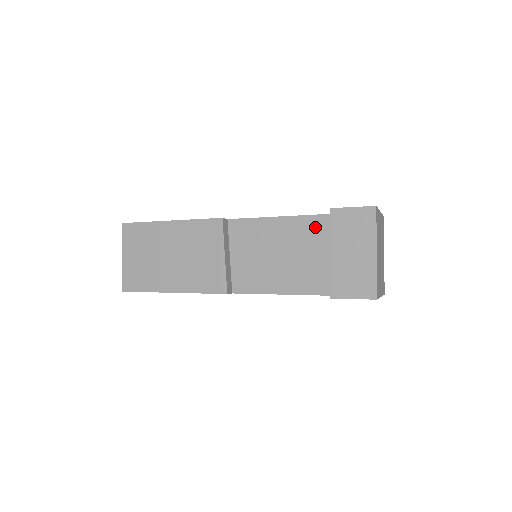
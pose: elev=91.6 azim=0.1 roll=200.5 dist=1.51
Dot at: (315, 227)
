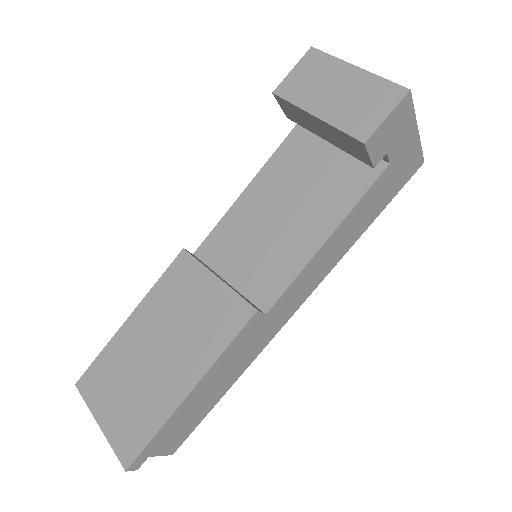
Dot at: (285, 160)
